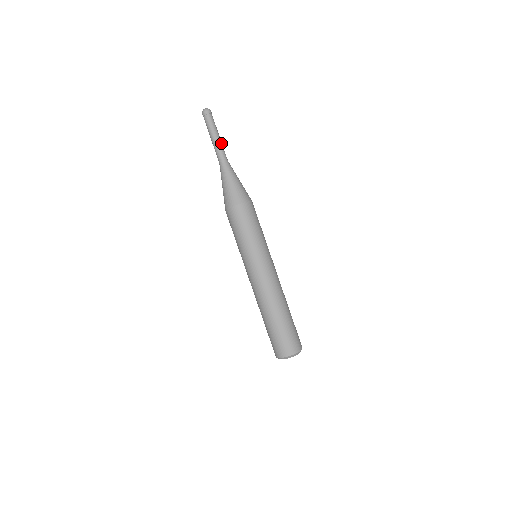
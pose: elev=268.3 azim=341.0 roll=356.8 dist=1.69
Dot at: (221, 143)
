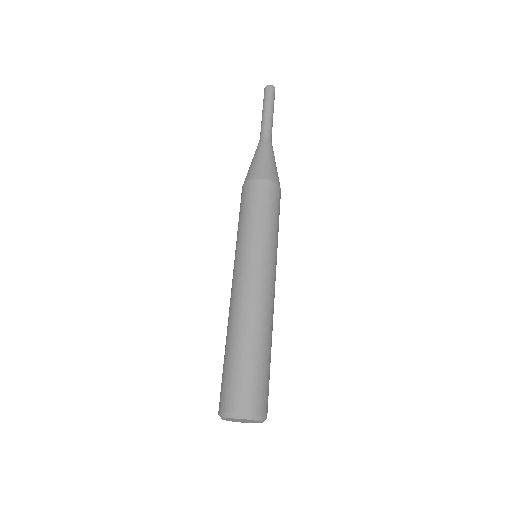
Dot at: (272, 121)
